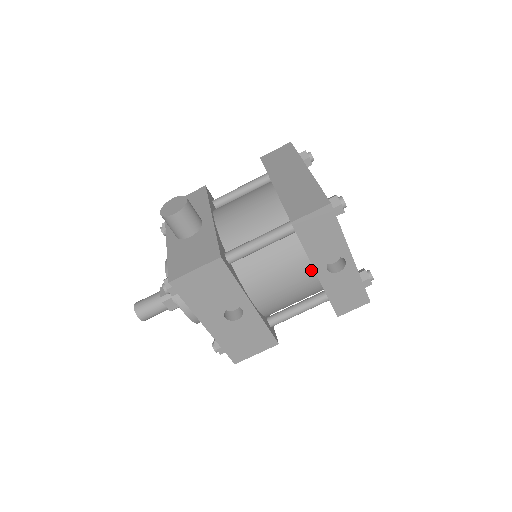
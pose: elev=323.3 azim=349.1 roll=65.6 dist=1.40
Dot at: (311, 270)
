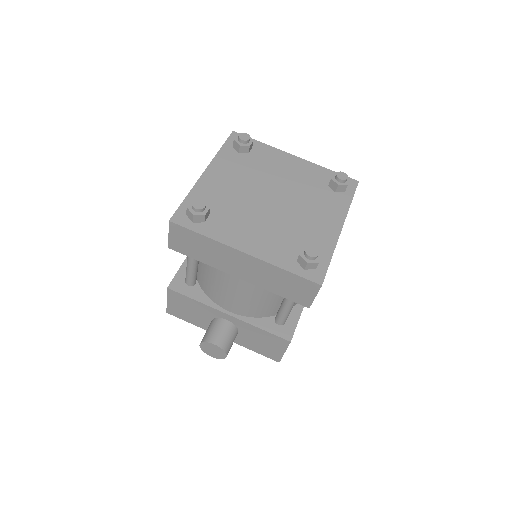
Dot at: occluded
